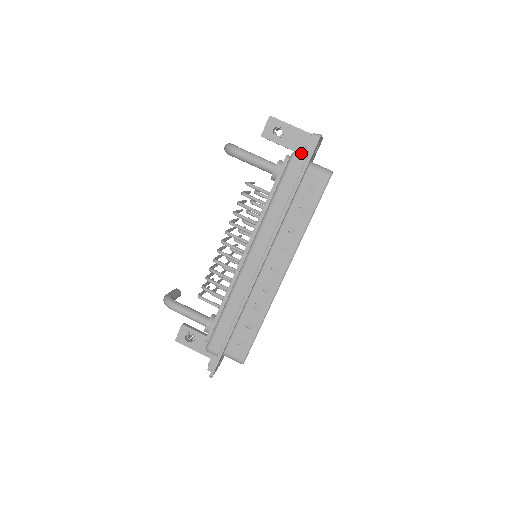
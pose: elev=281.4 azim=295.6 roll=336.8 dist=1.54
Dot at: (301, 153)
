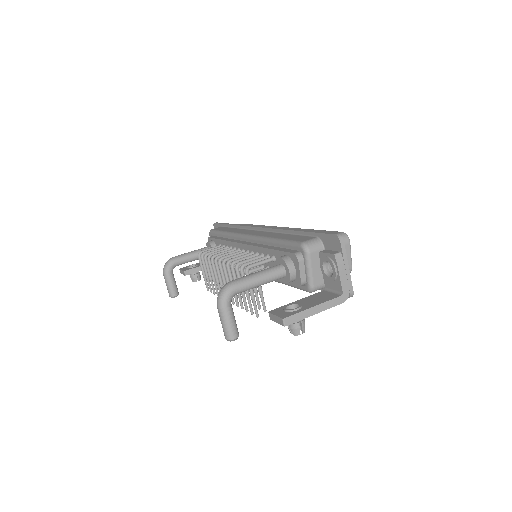
Dot at: occluded
